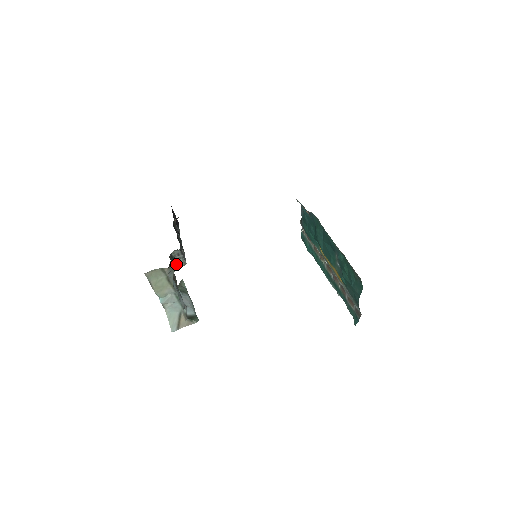
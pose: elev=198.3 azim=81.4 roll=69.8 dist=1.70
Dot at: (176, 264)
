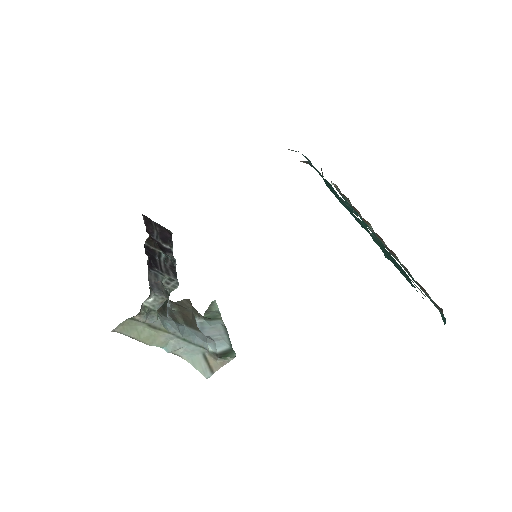
Dot at: (151, 304)
